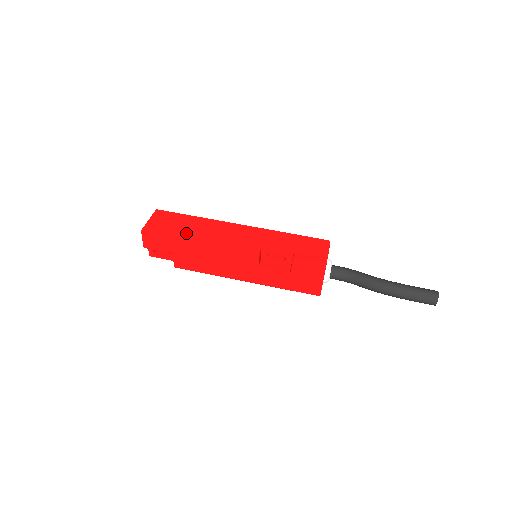
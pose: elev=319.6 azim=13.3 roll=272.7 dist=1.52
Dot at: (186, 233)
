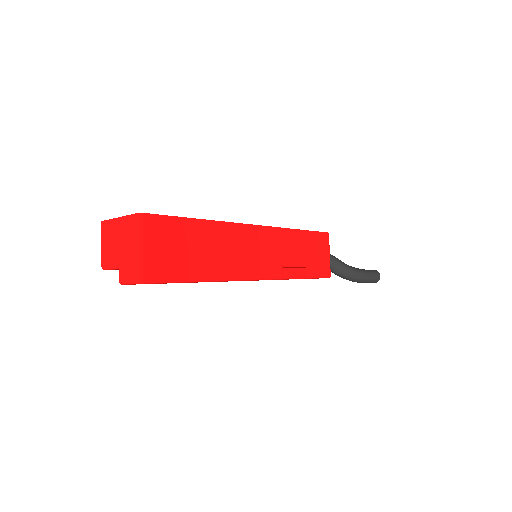
Dot at: (205, 268)
